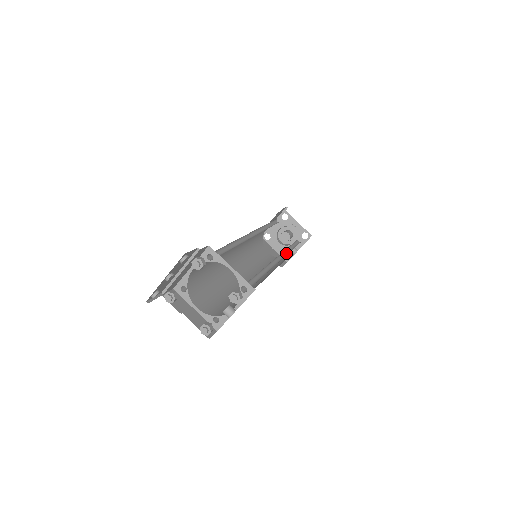
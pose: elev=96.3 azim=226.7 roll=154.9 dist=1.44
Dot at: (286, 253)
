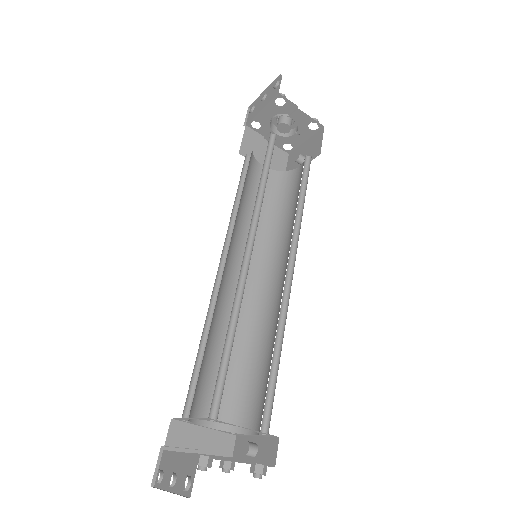
Dot at: (296, 228)
